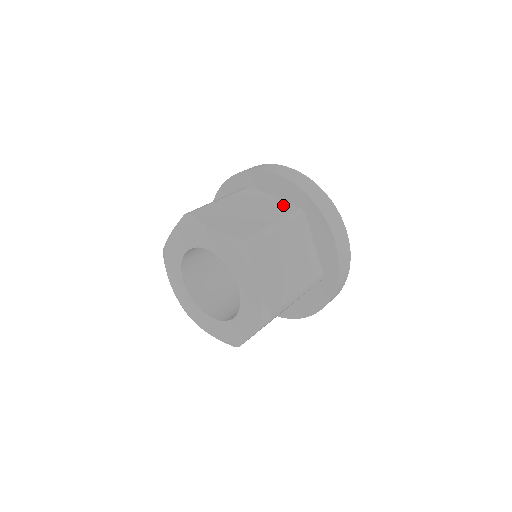
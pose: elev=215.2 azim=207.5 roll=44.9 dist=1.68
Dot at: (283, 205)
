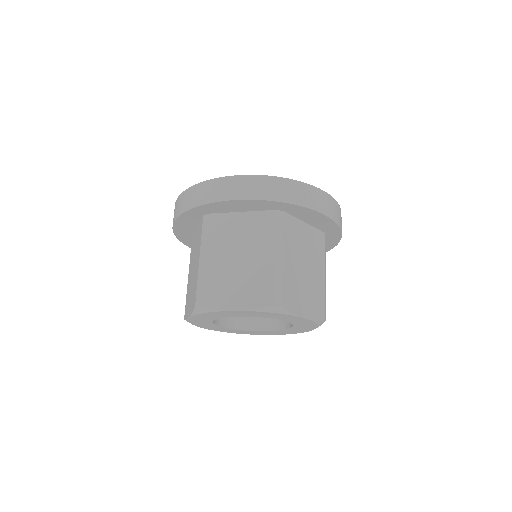
Dot at: (316, 236)
